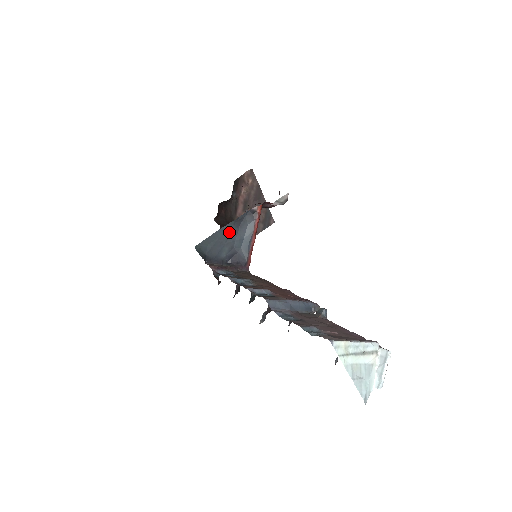
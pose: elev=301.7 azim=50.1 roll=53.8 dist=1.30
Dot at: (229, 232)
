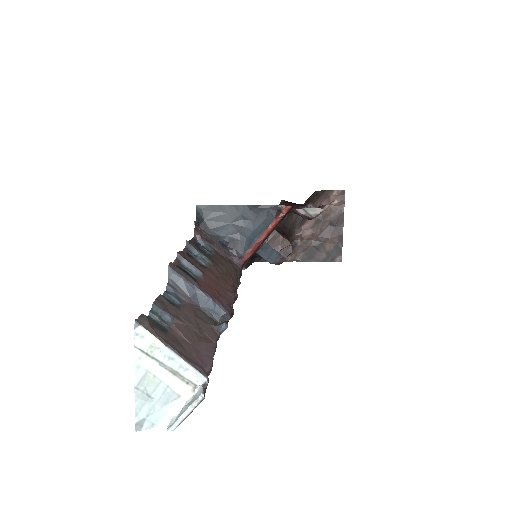
Dot at: (242, 214)
